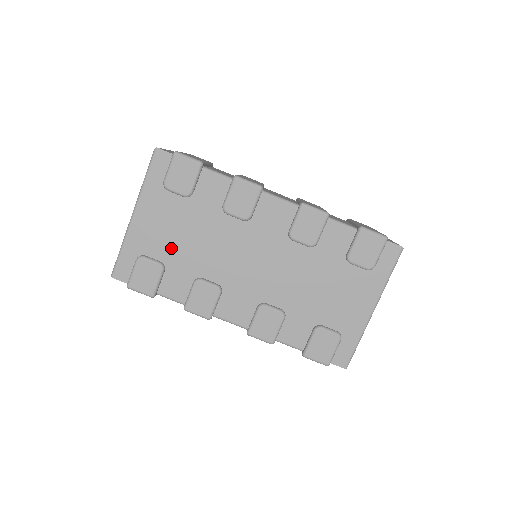
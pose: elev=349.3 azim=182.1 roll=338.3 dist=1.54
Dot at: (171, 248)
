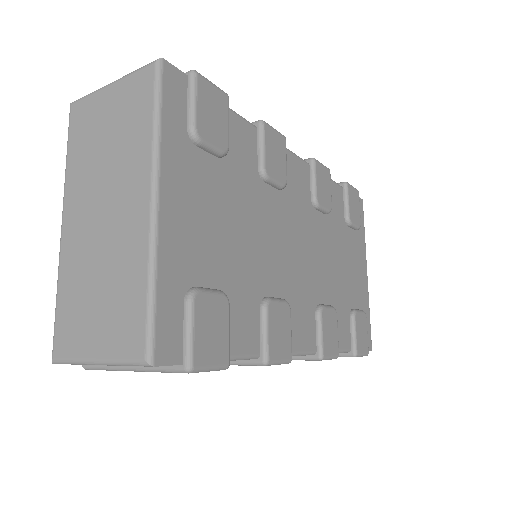
Dot at: (224, 258)
